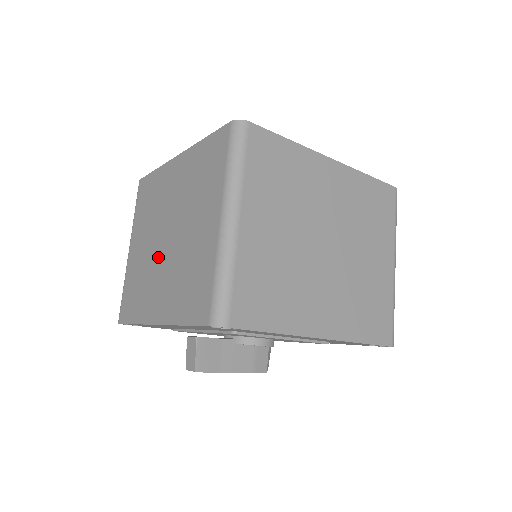
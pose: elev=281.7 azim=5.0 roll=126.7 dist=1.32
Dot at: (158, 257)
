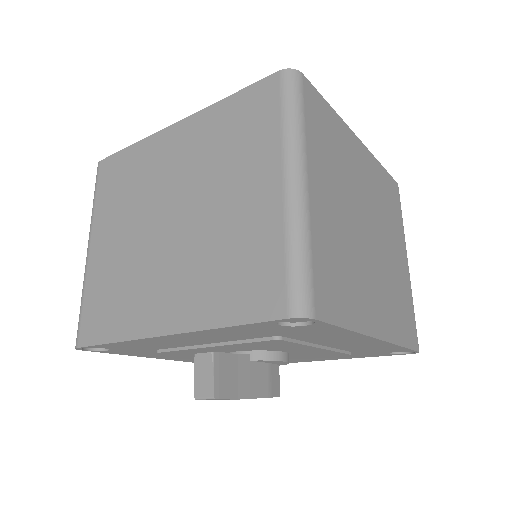
Dot at: (156, 247)
